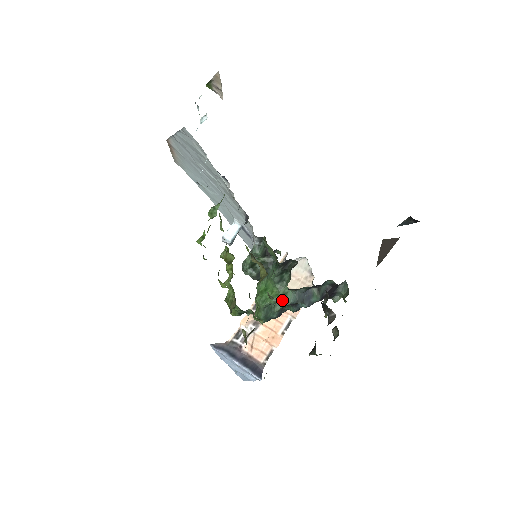
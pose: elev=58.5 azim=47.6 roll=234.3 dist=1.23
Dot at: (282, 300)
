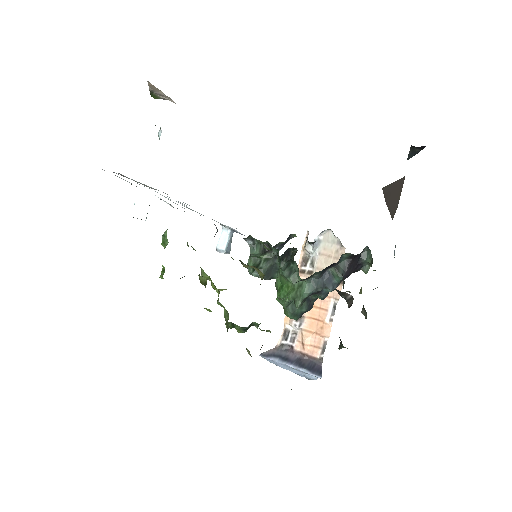
Dot at: (299, 293)
